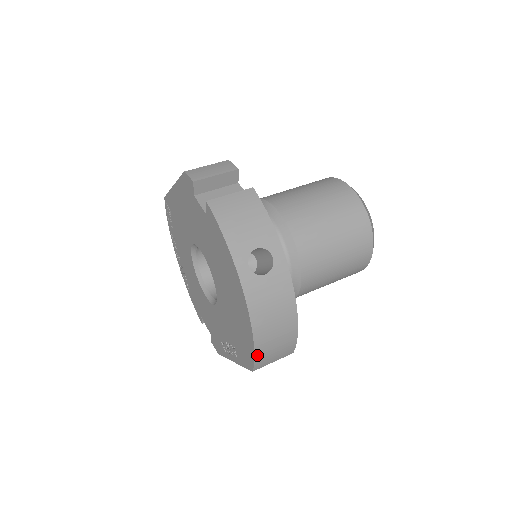
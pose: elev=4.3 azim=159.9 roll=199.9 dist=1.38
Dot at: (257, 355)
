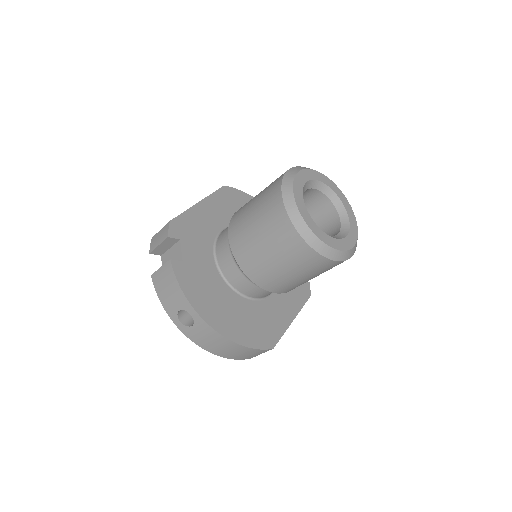
Dot at: (233, 358)
